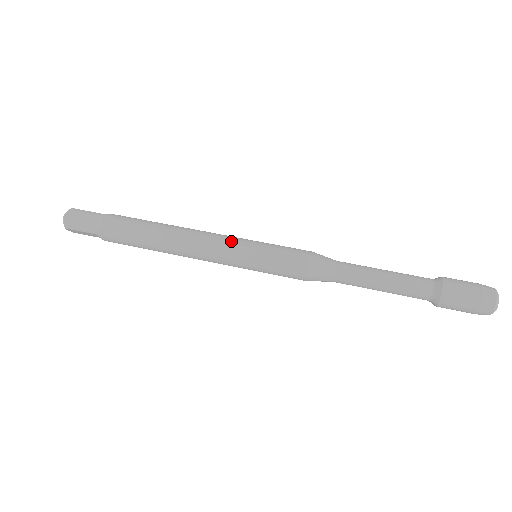
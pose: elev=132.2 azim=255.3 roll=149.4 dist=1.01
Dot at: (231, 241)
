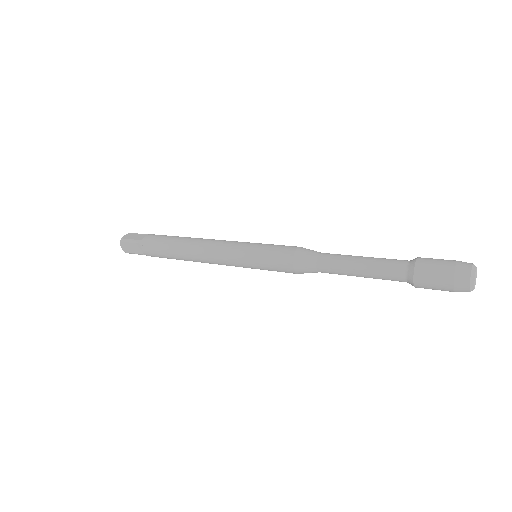
Dot at: occluded
